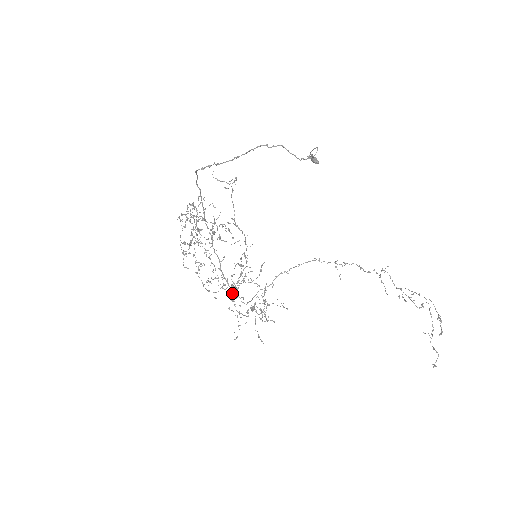
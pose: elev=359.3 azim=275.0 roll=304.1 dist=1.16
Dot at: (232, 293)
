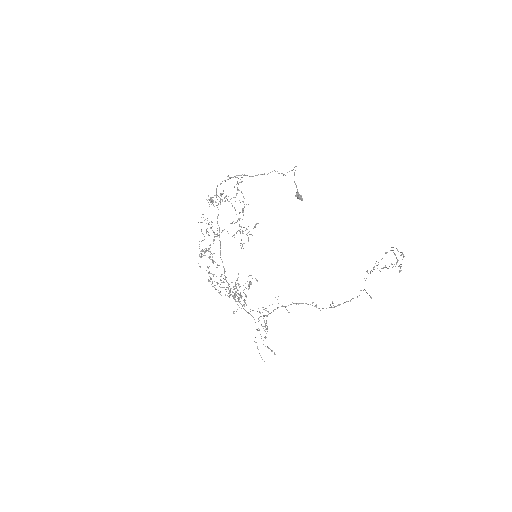
Dot at: (235, 293)
